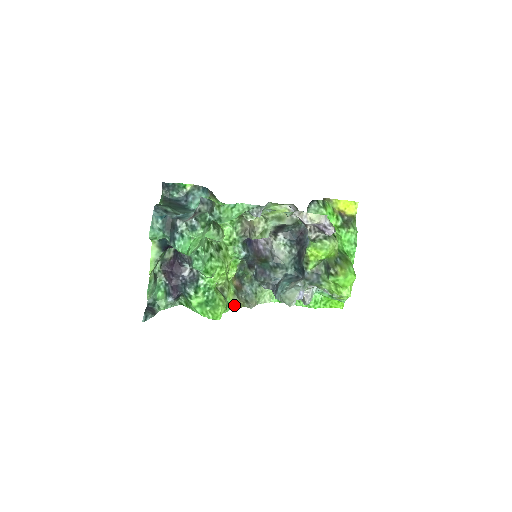
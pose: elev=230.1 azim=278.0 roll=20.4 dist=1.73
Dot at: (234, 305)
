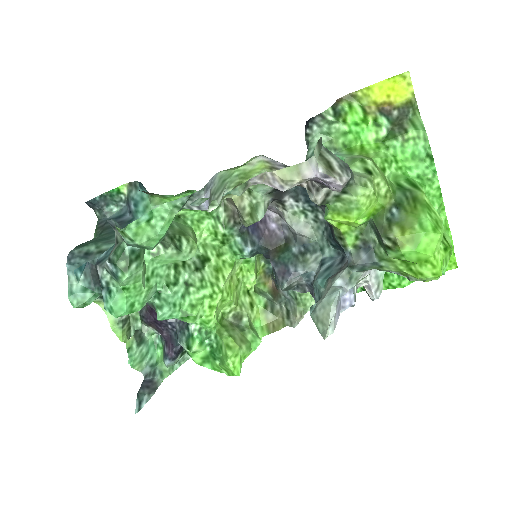
Dot at: (269, 329)
